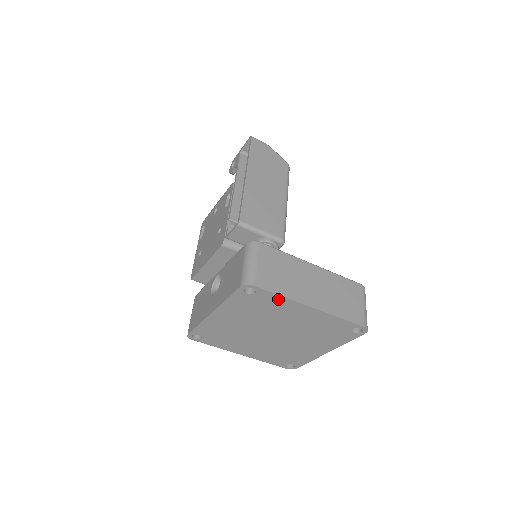
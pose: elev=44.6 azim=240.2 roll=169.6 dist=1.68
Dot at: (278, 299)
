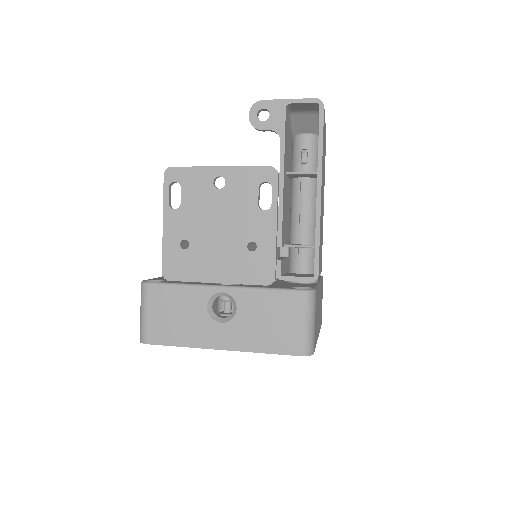
Dot at: occluded
